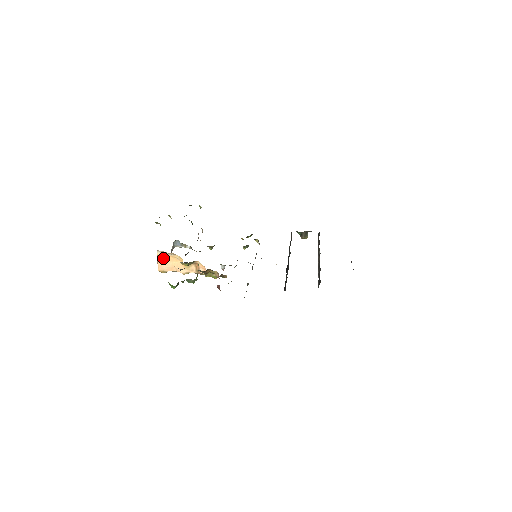
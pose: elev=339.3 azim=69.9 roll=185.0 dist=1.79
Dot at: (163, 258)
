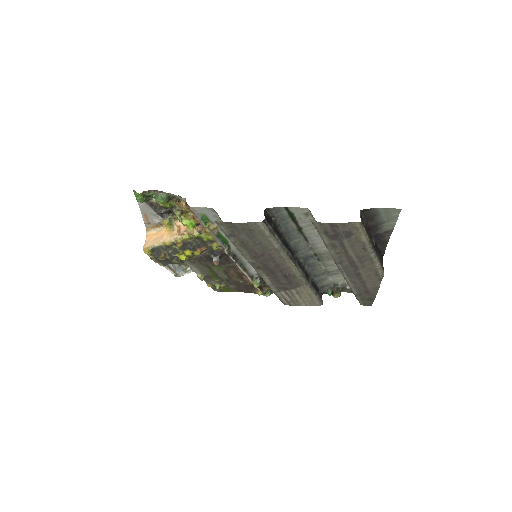
Dot at: (150, 236)
